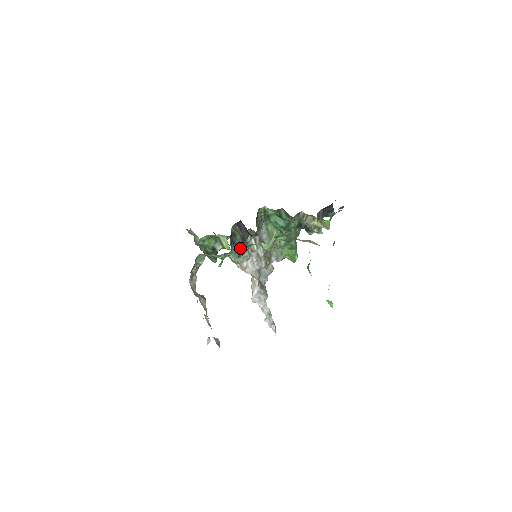
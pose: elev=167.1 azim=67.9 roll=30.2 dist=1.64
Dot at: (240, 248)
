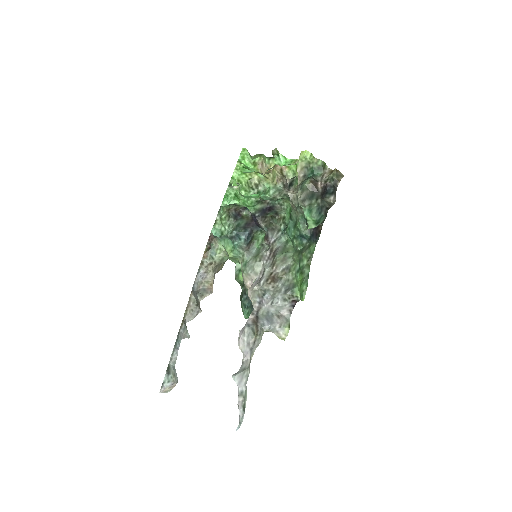
Dot at: (239, 227)
